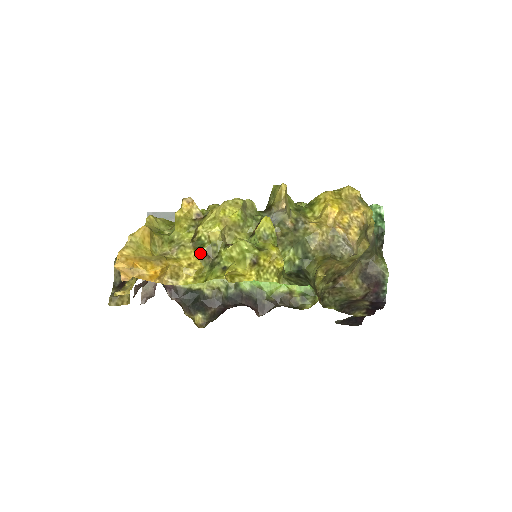
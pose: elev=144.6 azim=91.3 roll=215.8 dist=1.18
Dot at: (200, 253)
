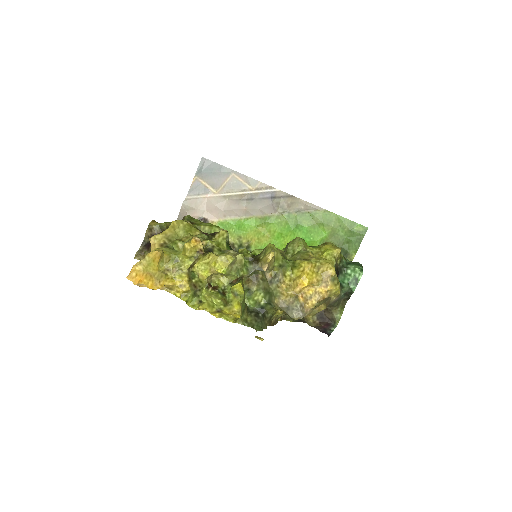
Dot at: (190, 281)
